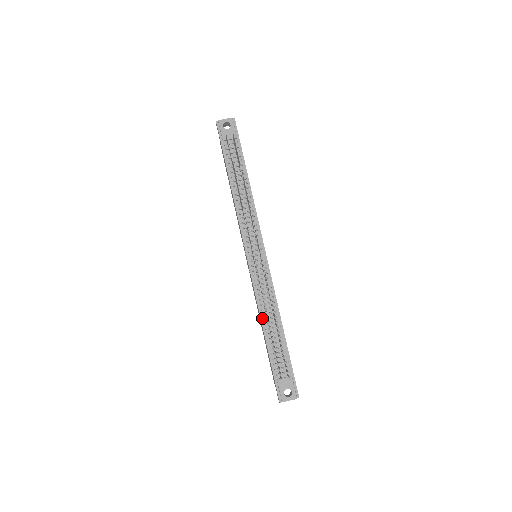
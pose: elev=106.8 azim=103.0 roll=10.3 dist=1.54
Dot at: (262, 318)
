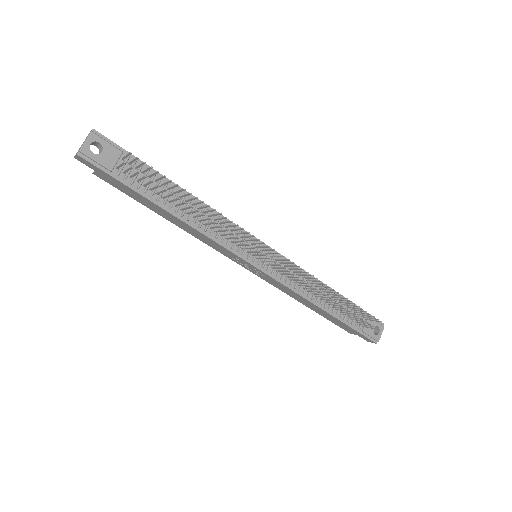
Dot at: (314, 302)
